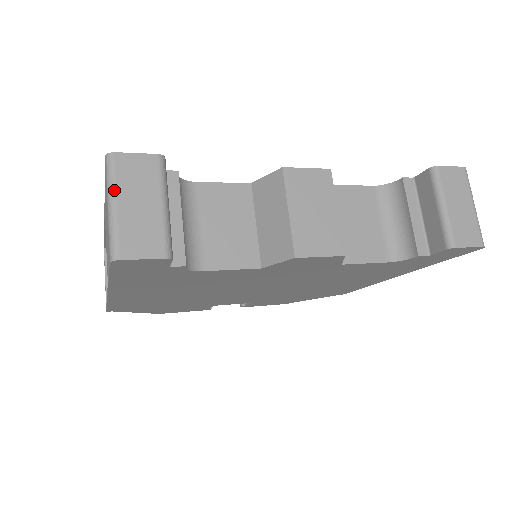
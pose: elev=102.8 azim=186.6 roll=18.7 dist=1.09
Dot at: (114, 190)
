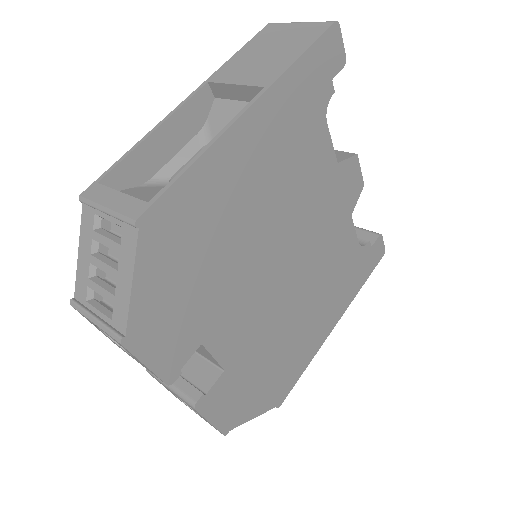
Dot at: occluded
